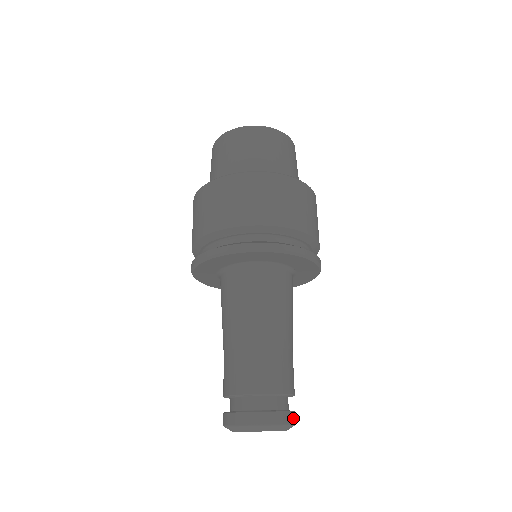
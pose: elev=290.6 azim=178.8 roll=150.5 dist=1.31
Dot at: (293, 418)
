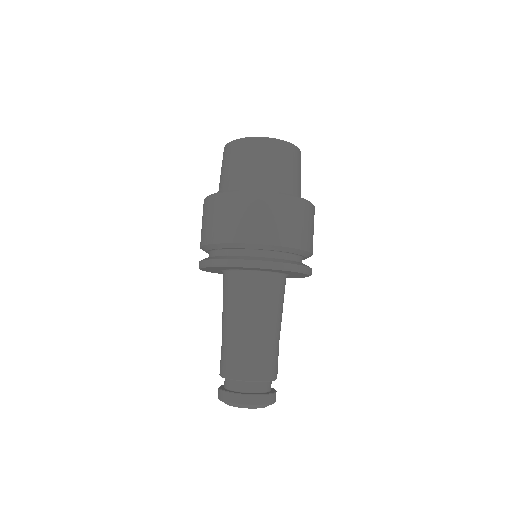
Dot at: occluded
